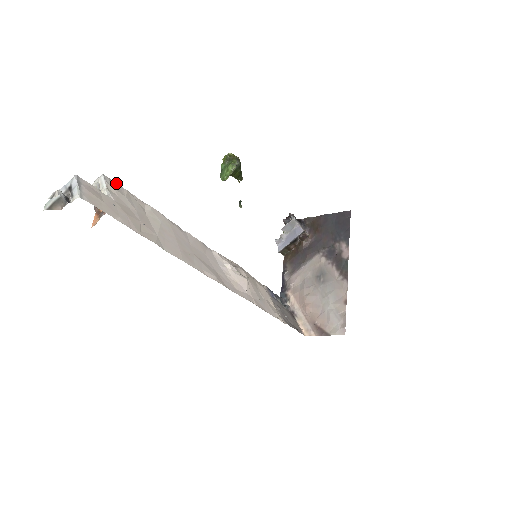
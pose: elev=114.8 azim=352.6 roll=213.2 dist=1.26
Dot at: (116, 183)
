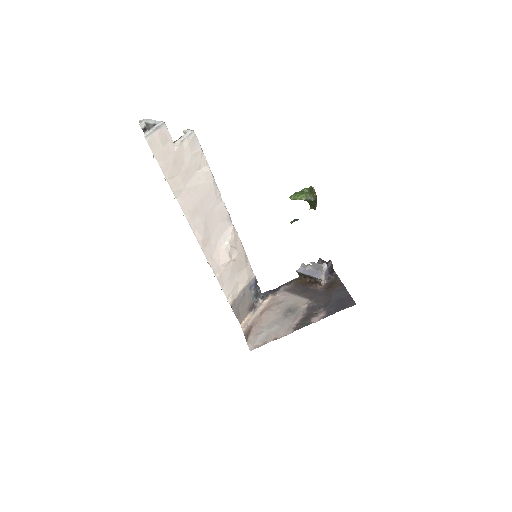
Dot at: occluded
